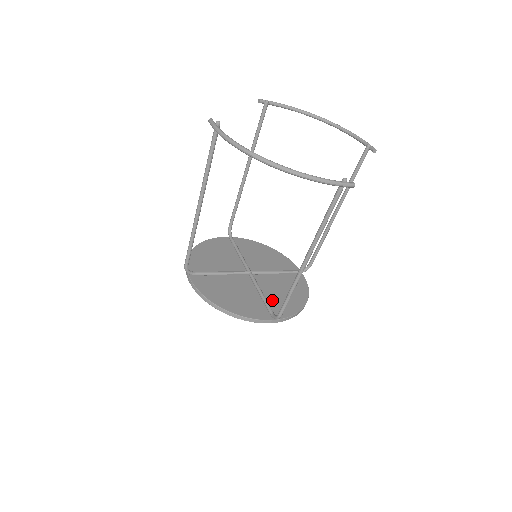
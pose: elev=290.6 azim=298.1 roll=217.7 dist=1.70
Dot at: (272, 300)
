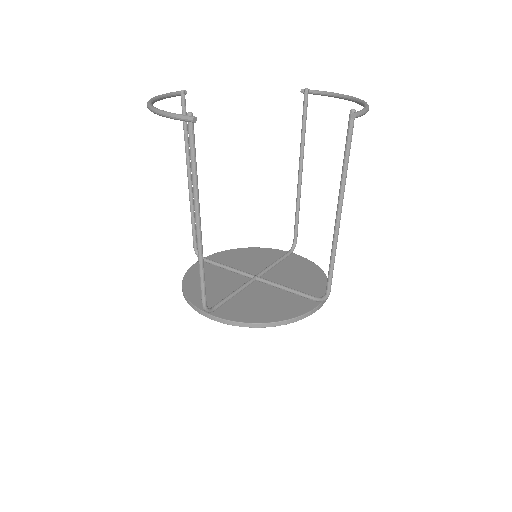
Dot at: (238, 303)
